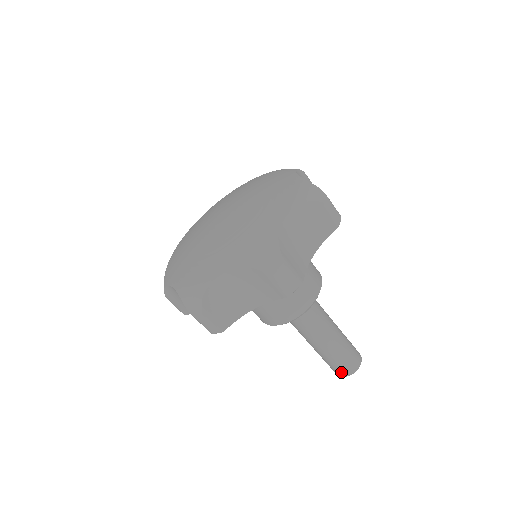
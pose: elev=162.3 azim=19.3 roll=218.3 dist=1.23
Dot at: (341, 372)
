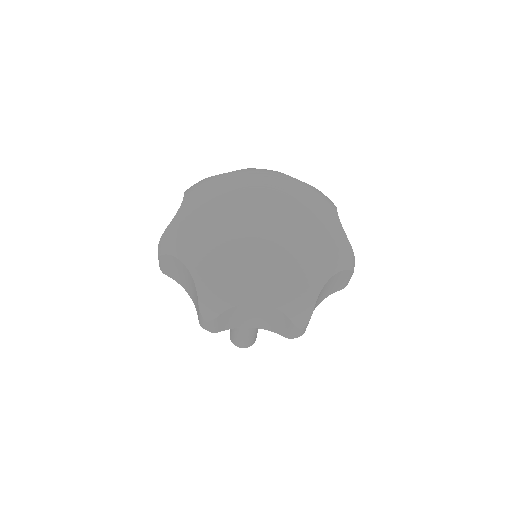
Dot at: (250, 344)
